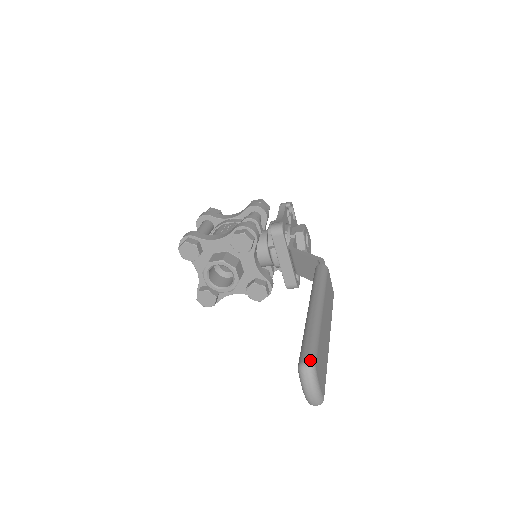
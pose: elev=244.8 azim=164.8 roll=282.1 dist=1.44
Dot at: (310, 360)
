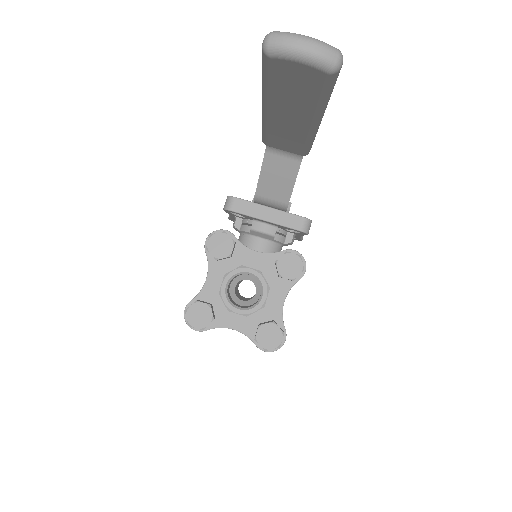
Dot at: (265, 38)
